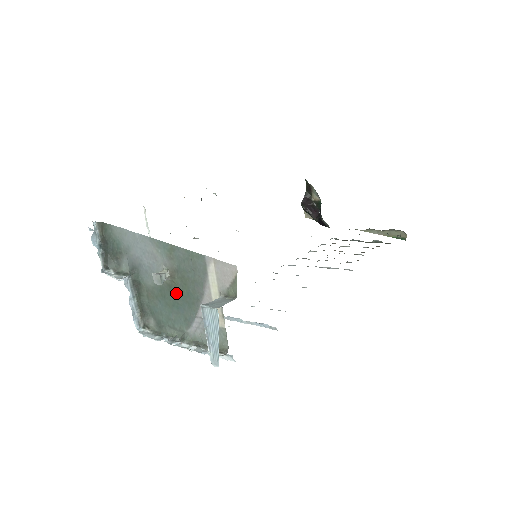
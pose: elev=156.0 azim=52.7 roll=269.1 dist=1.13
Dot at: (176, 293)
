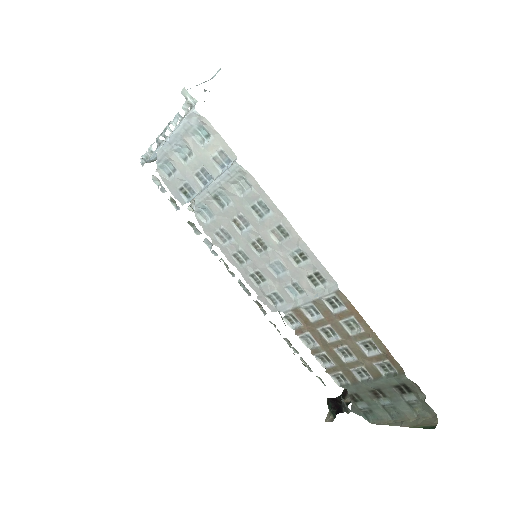
Dot at: occluded
